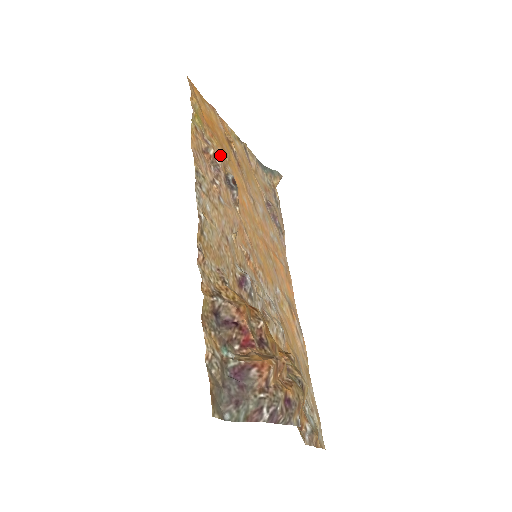
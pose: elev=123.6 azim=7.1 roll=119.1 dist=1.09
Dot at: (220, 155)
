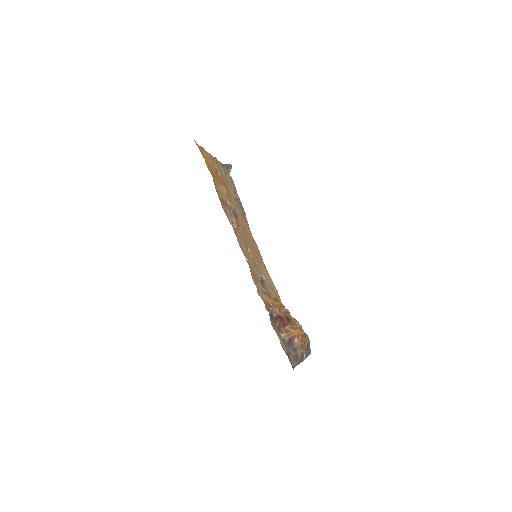
Dot at: (226, 196)
